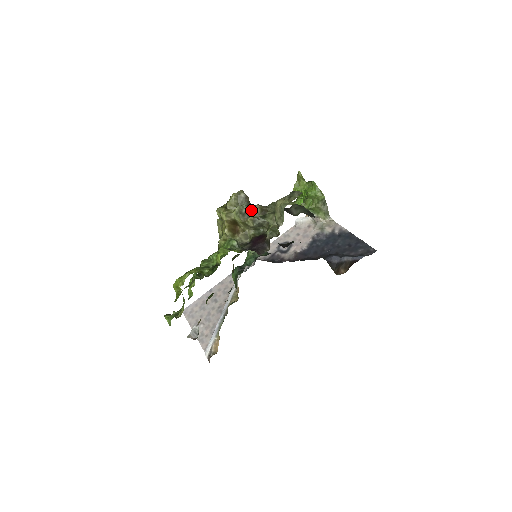
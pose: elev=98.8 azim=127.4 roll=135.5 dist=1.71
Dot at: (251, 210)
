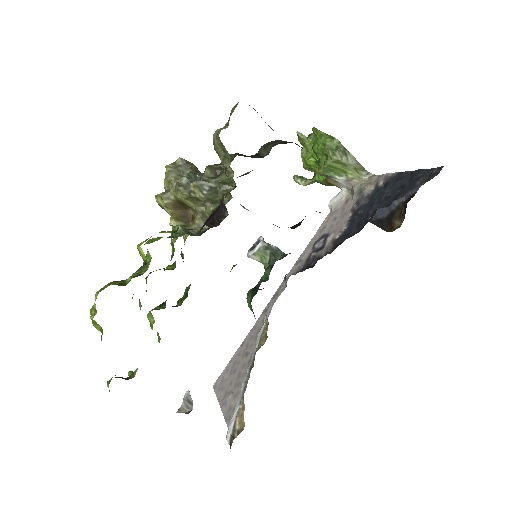
Dot at: (199, 178)
